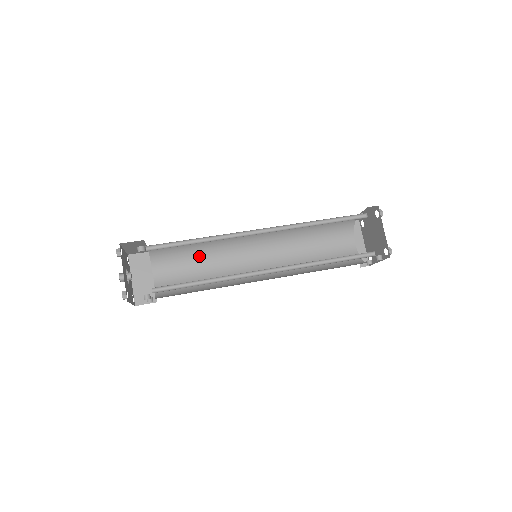
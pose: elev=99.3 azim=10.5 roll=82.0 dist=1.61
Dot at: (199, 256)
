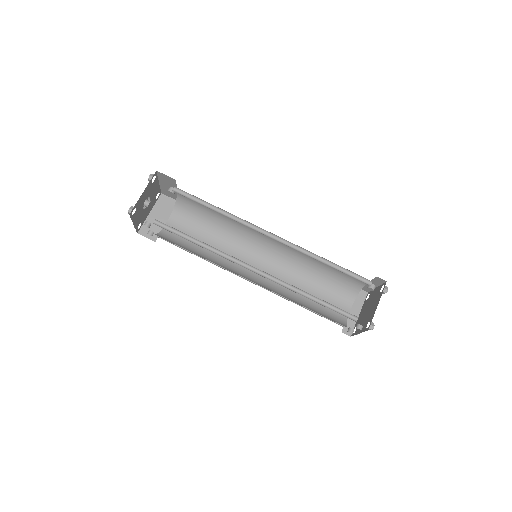
Dot at: (213, 230)
